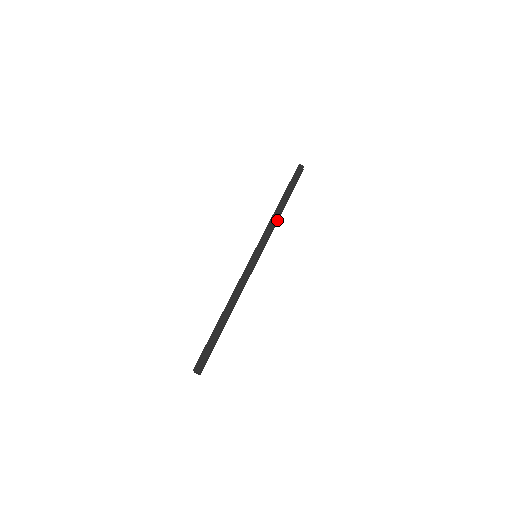
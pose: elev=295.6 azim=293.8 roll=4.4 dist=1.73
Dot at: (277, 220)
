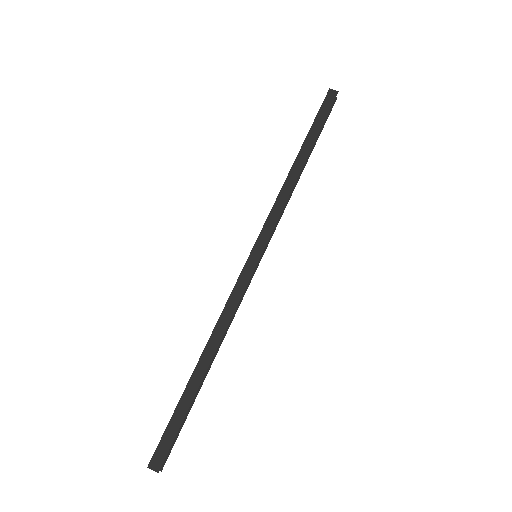
Dot at: (292, 189)
